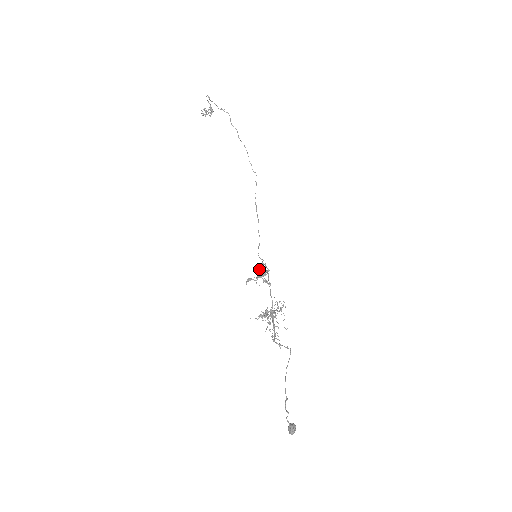
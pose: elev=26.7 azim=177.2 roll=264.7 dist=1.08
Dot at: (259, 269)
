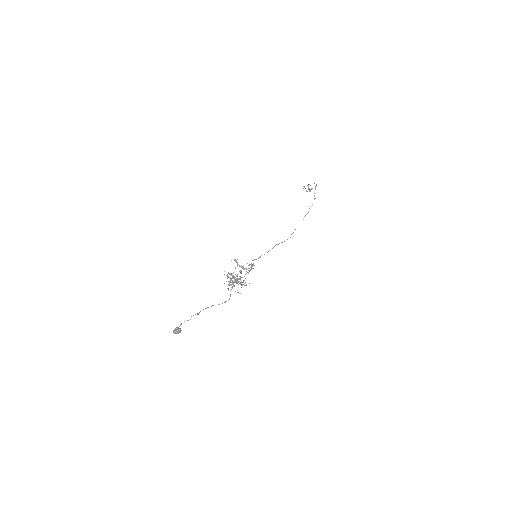
Dot at: (247, 263)
